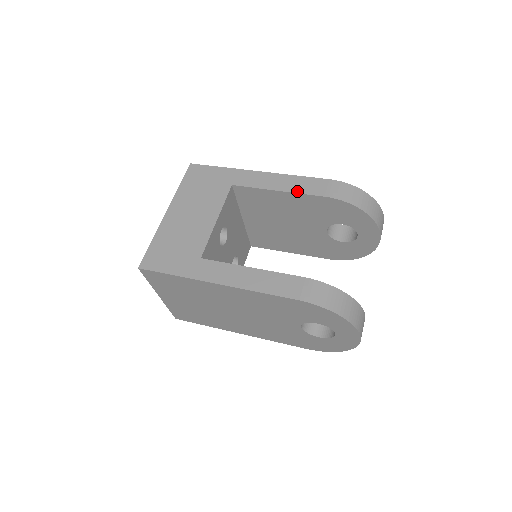
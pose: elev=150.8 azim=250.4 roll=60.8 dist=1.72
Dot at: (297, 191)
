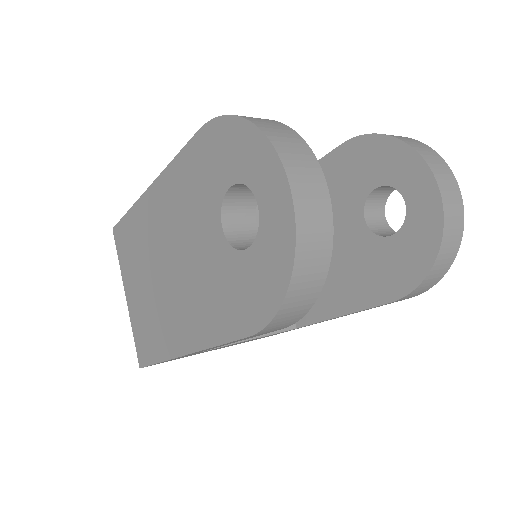
Dot at: occluded
